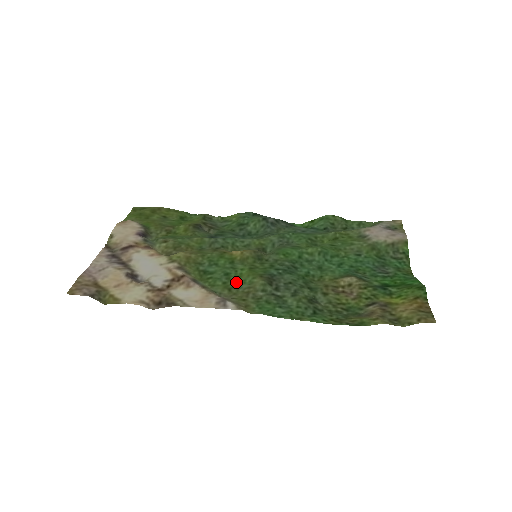
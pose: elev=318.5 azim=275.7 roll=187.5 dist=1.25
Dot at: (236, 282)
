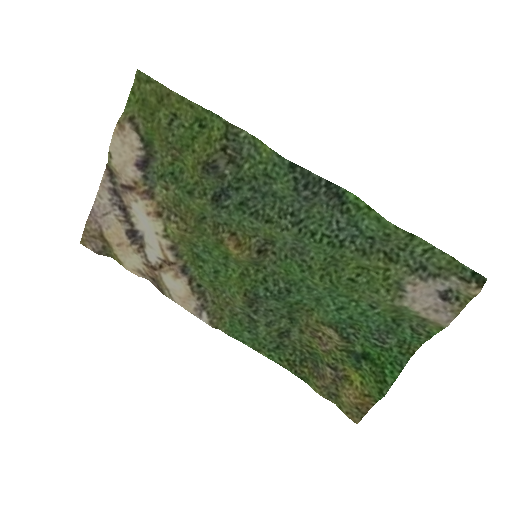
Dot at: (222, 284)
